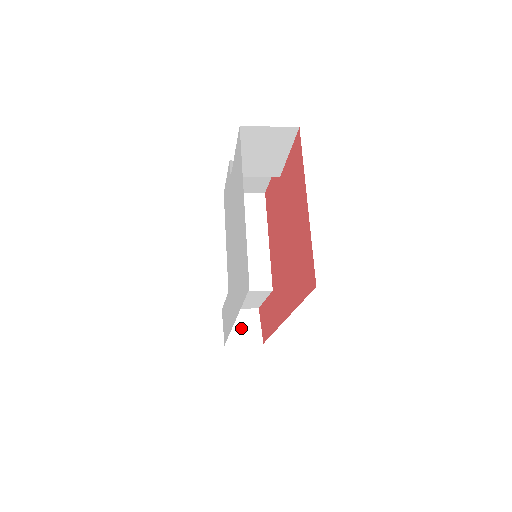
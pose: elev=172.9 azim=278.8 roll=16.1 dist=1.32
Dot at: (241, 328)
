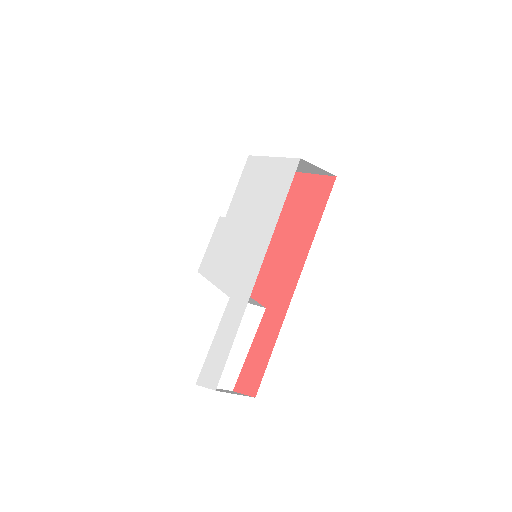
Dot at: (225, 391)
